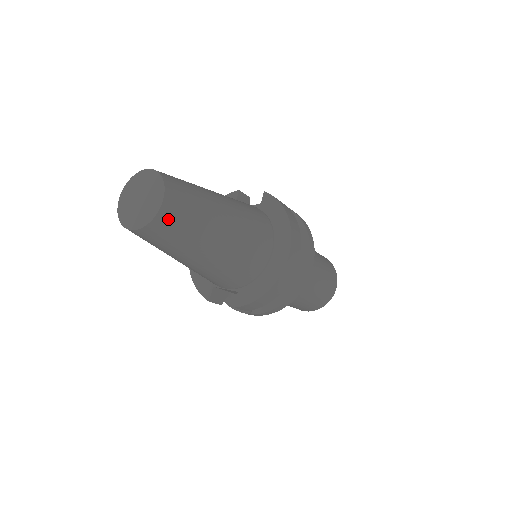
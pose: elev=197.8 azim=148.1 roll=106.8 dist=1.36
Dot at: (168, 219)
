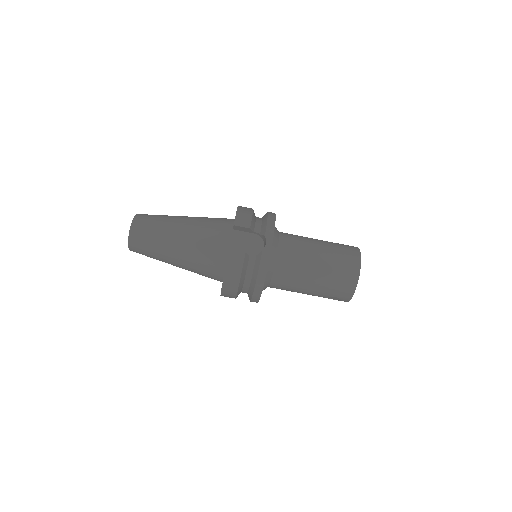
Dot at: occluded
